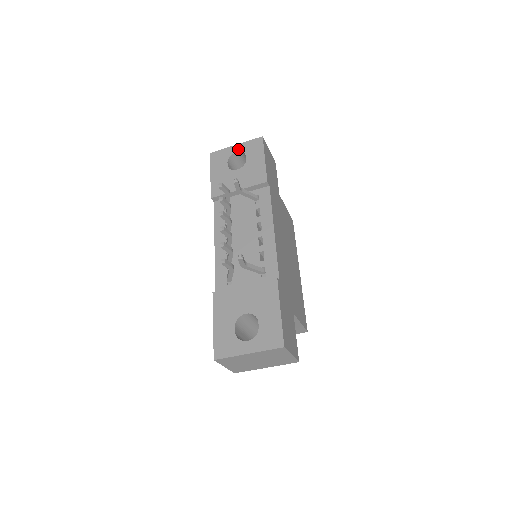
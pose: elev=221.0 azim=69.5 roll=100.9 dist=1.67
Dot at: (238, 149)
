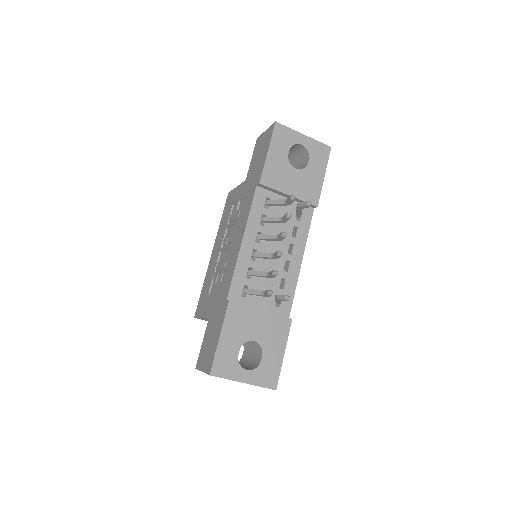
Dot at: (305, 142)
